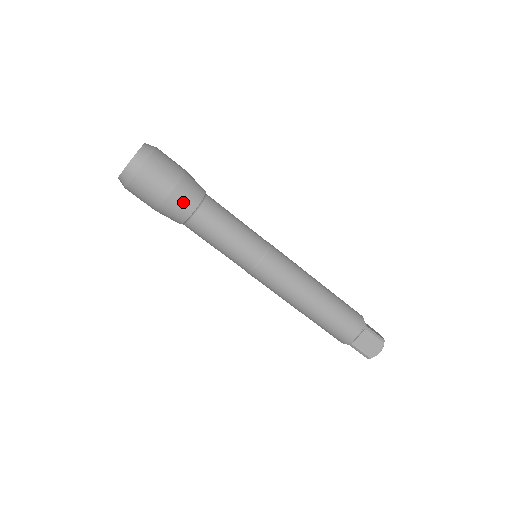
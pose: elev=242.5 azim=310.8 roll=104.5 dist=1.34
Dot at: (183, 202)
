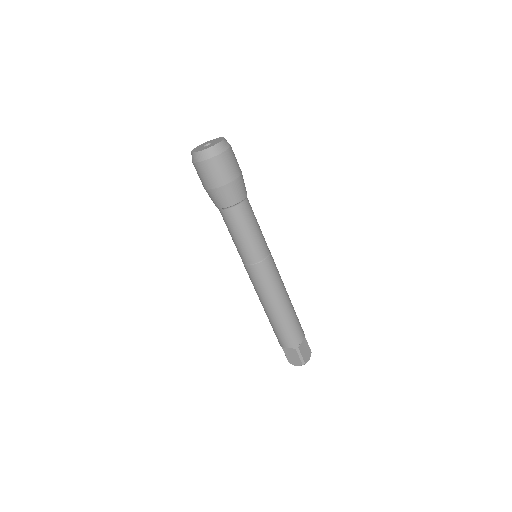
Dot at: (242, 187)
